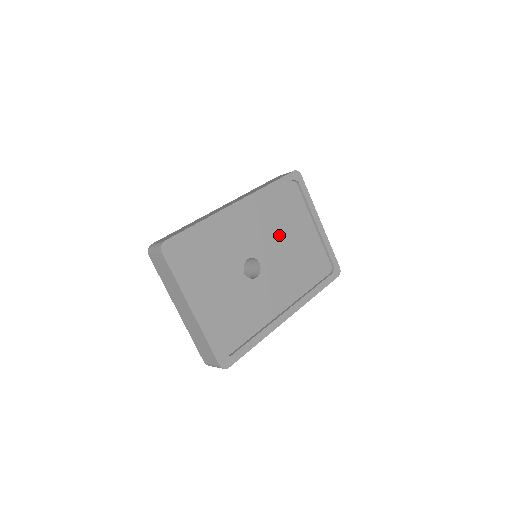
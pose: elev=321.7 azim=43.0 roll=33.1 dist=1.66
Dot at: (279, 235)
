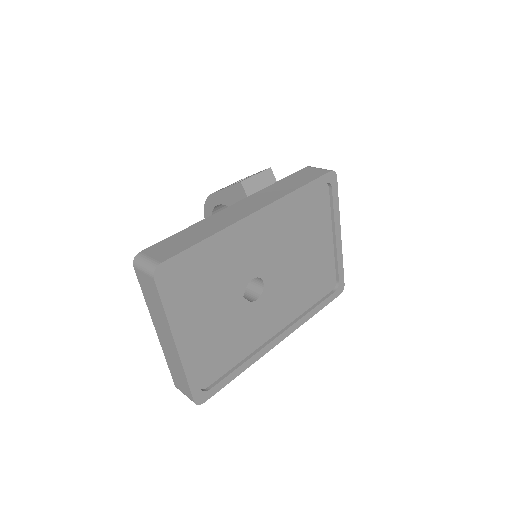
Dot at: (293, 249)
